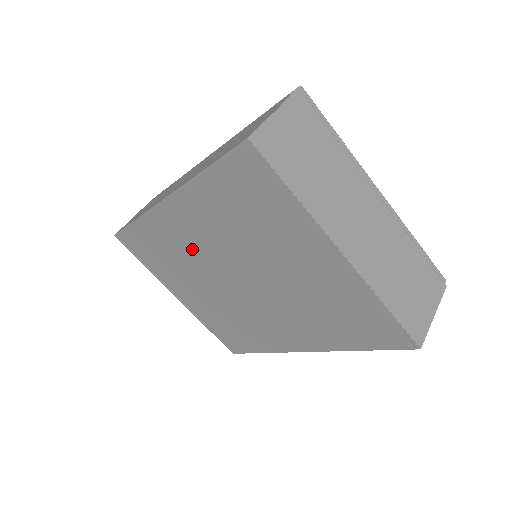
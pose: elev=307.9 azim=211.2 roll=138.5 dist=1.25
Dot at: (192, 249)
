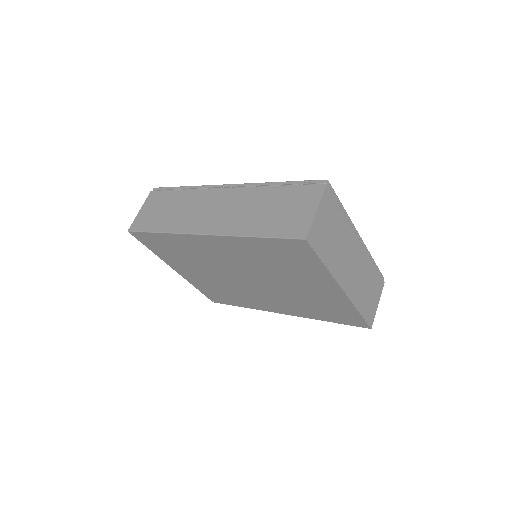
Dot at: (214, 258)
